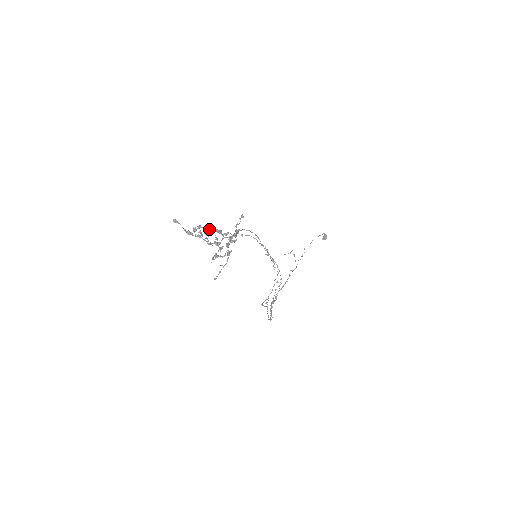
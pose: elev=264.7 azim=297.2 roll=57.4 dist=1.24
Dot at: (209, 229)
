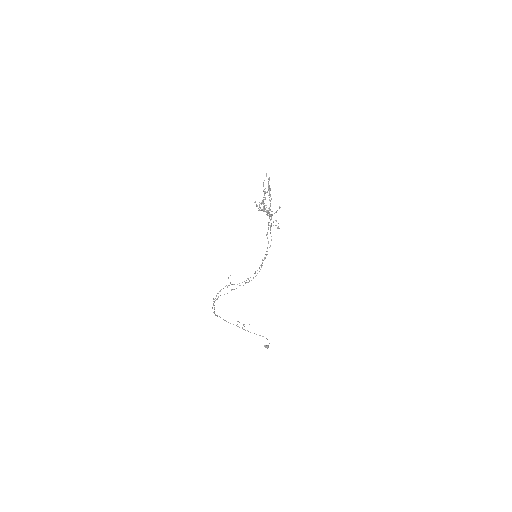
Dot at: occluded
